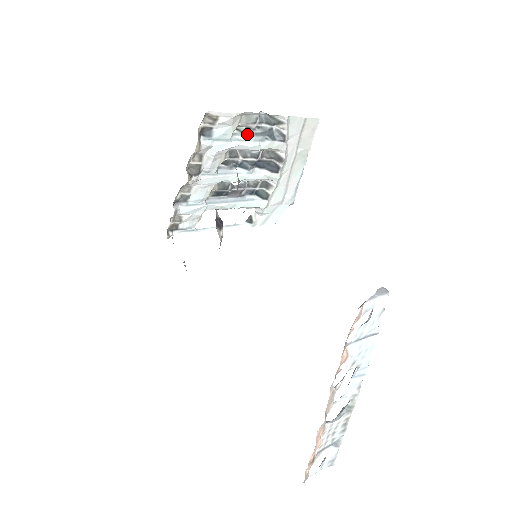
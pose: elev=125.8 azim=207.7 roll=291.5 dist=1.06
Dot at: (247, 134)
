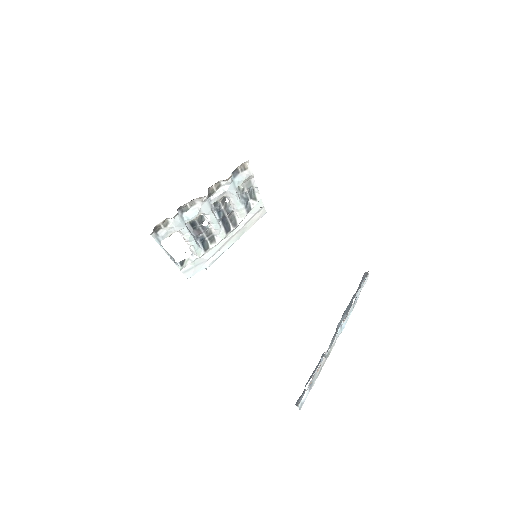
Dot at: (240, 193)
